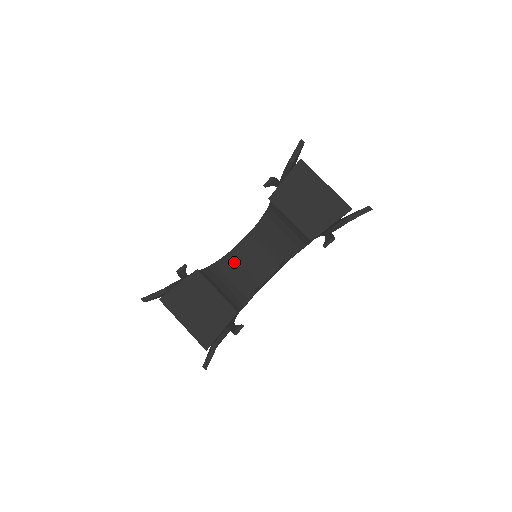
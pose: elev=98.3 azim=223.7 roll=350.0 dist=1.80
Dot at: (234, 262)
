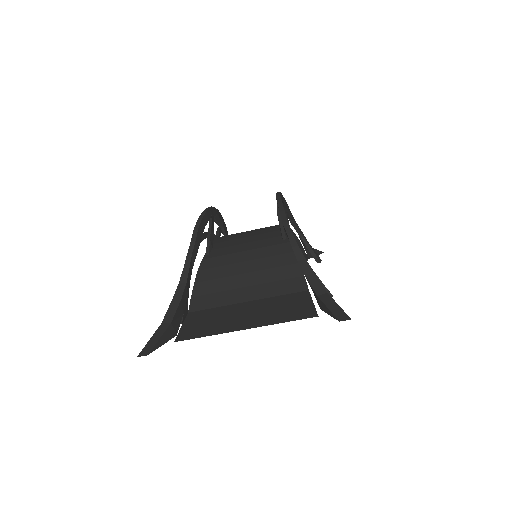
Dot at: occluded
